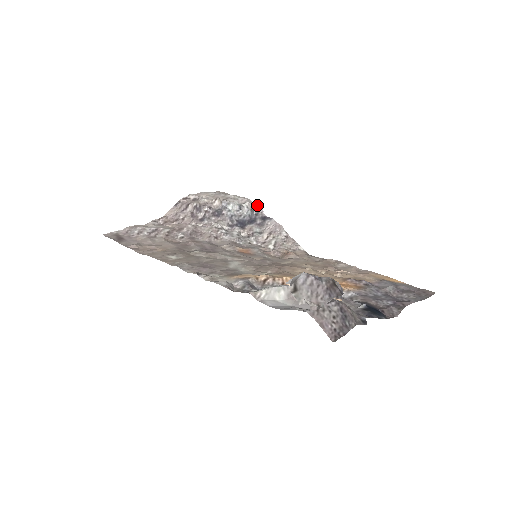
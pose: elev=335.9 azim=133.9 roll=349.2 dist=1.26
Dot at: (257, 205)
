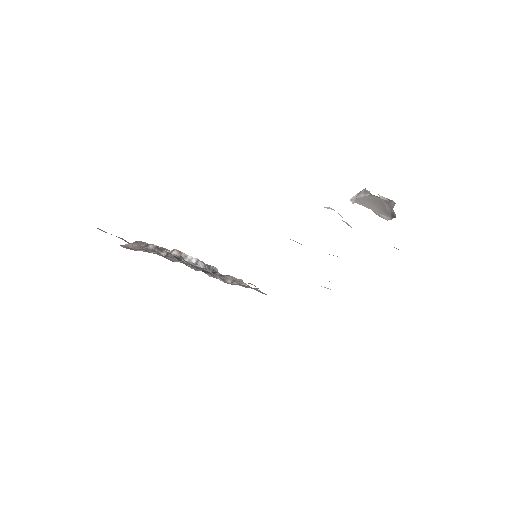
Dot at: occluded
